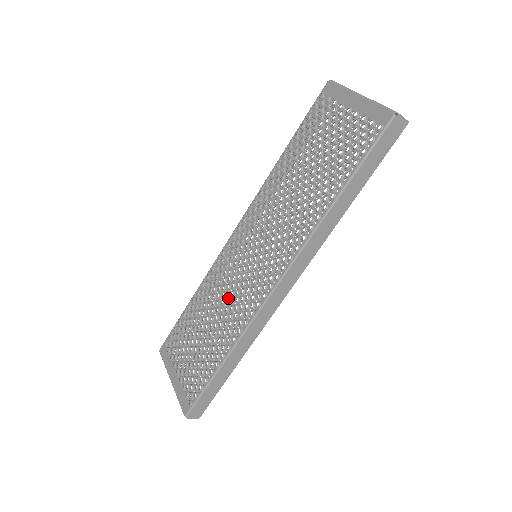
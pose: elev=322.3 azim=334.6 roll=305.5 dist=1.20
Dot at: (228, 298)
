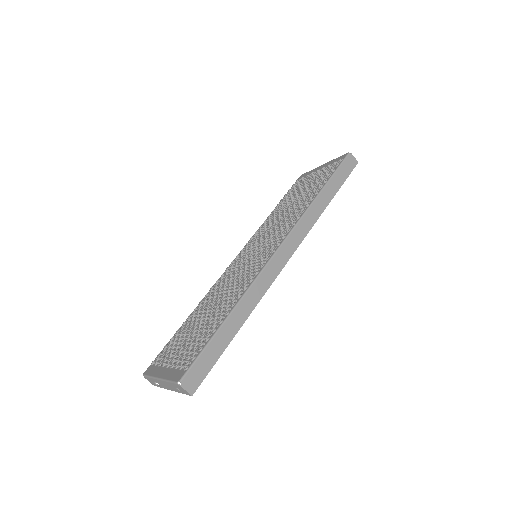
Dot at: (231, 286)
